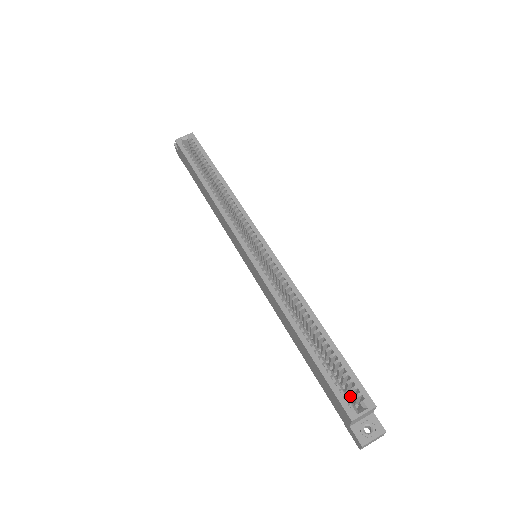
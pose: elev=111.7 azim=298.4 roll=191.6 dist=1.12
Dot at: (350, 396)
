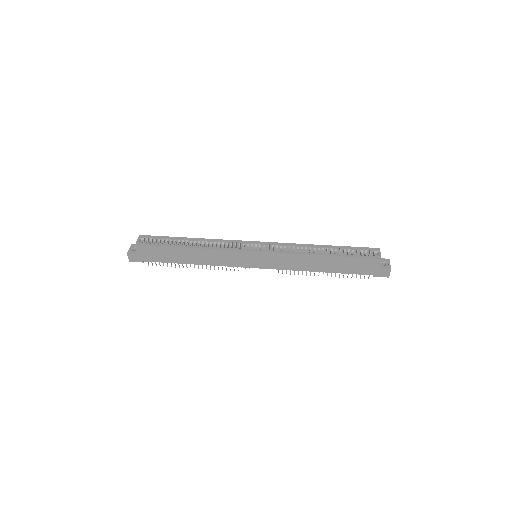
Dot at: occluded
